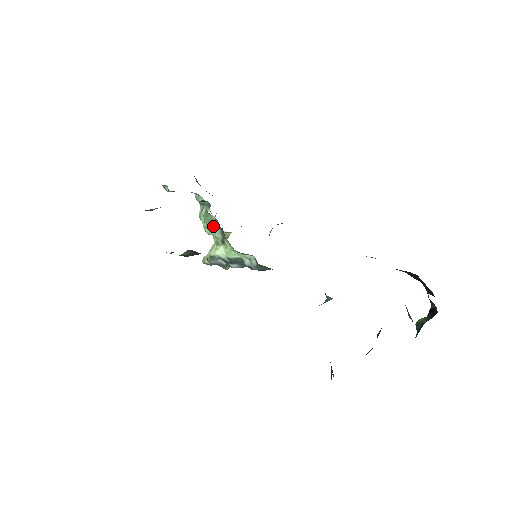
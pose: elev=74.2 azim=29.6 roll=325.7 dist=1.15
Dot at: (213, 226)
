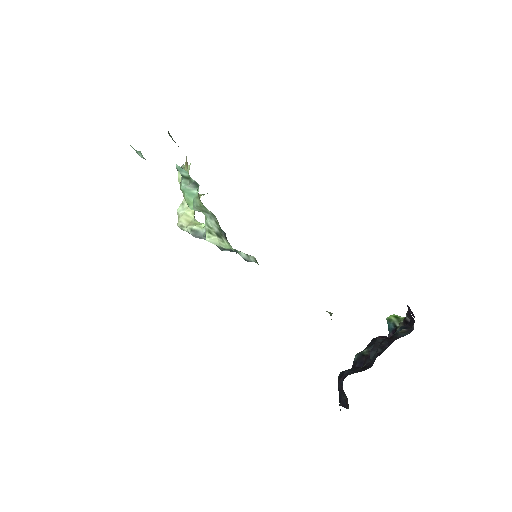
Dot at: (206, 215)
